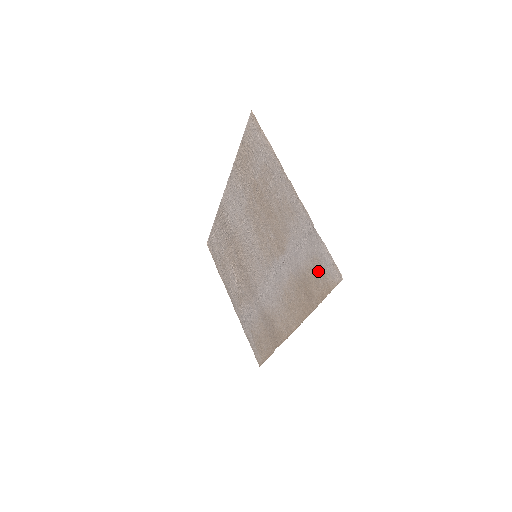
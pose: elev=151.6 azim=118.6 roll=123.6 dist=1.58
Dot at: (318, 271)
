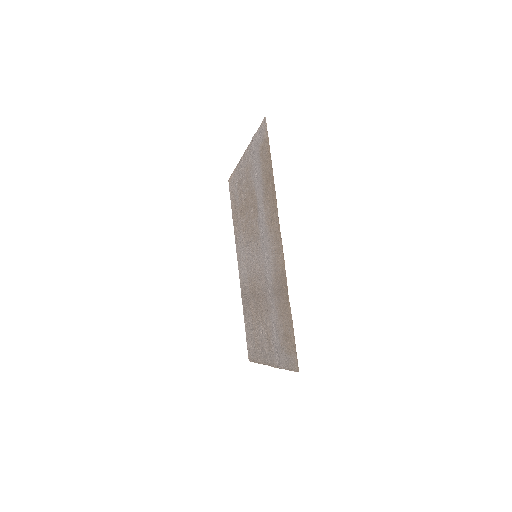
Dot at: (263, 151)
